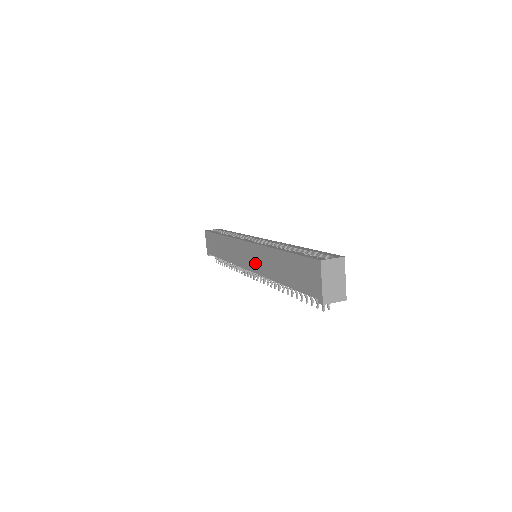
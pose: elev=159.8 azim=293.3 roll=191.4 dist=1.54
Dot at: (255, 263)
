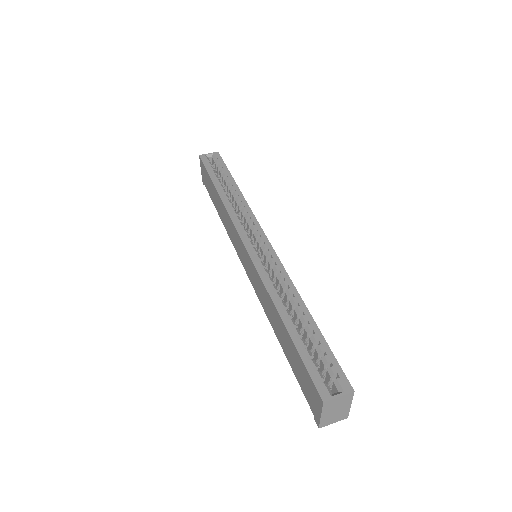
Dot at: (253, 279)
